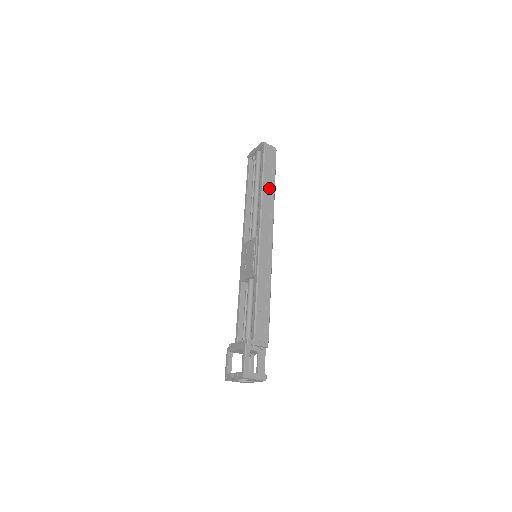
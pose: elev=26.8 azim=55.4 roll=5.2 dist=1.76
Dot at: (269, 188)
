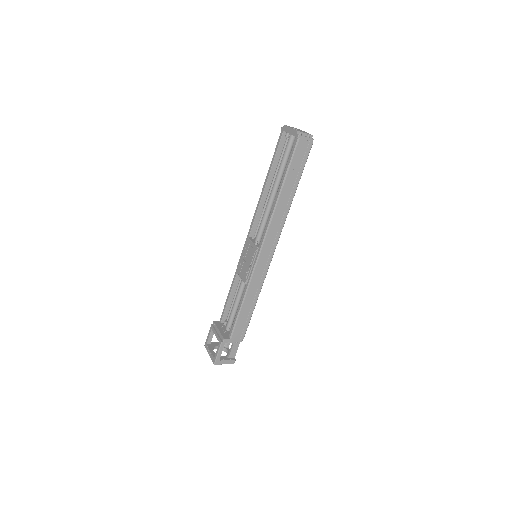
Dot at: (287, 195)
